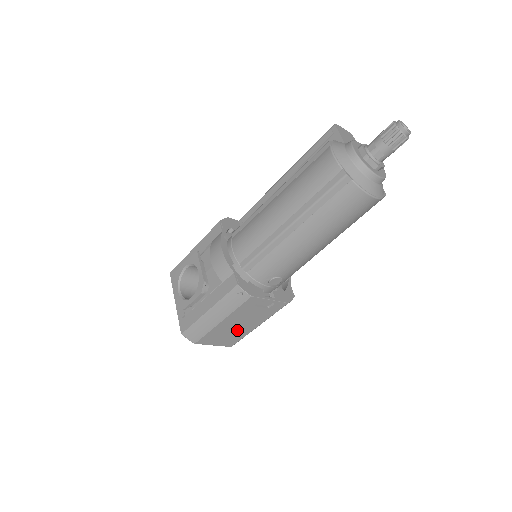
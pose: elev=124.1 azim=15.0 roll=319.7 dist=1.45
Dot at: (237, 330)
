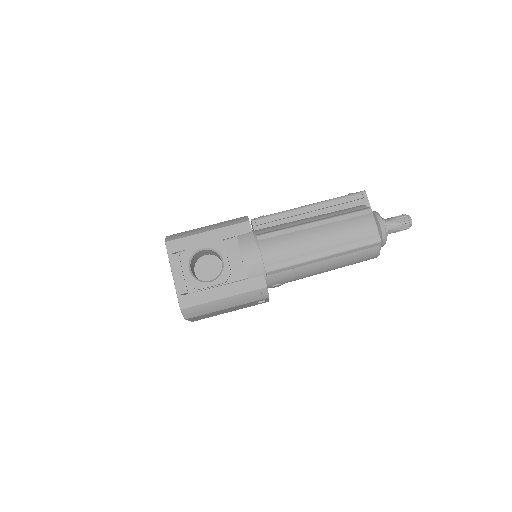
Dot at: (219, 313)
